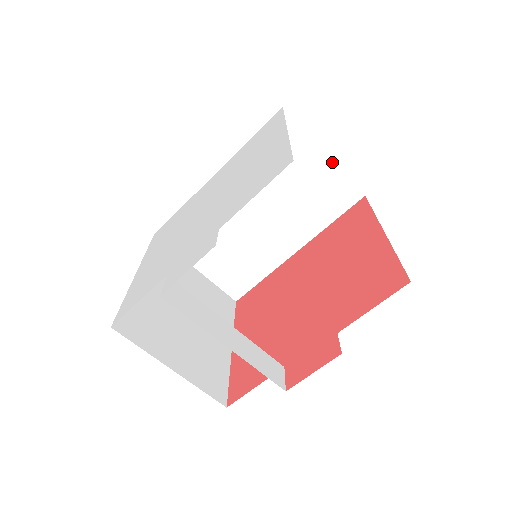
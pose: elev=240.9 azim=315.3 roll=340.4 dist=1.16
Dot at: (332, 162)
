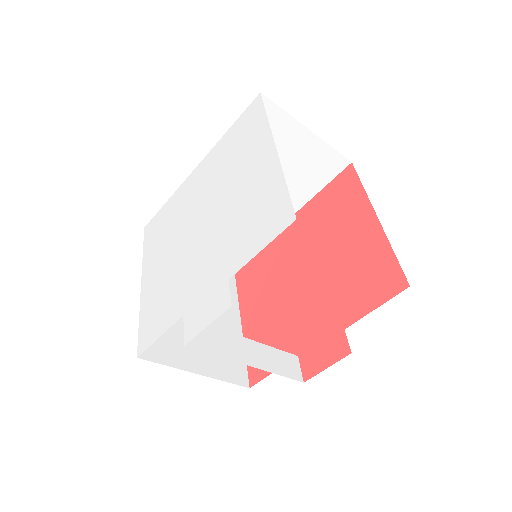
Dot at: (317, 137)
